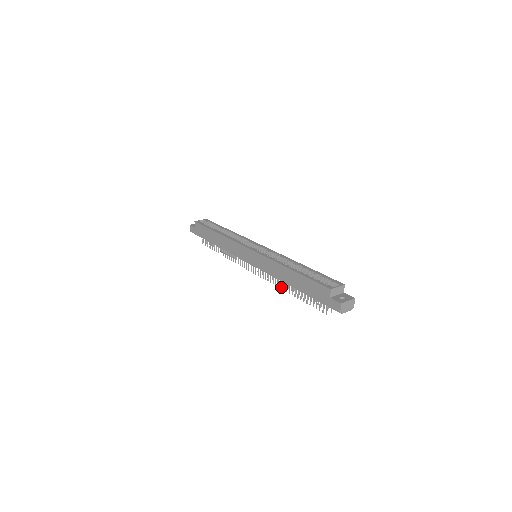
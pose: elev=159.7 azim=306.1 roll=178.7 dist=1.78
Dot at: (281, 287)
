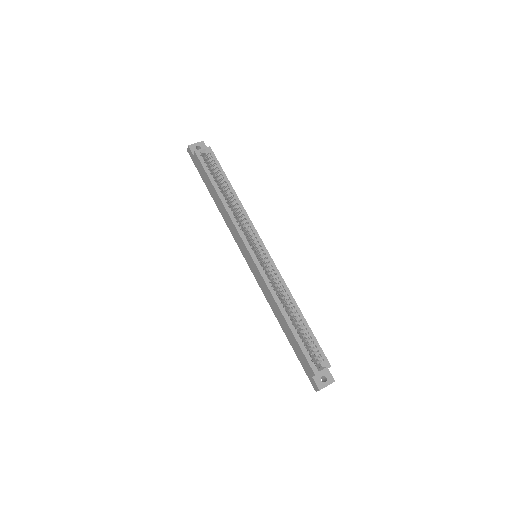
Dot at: occluded
